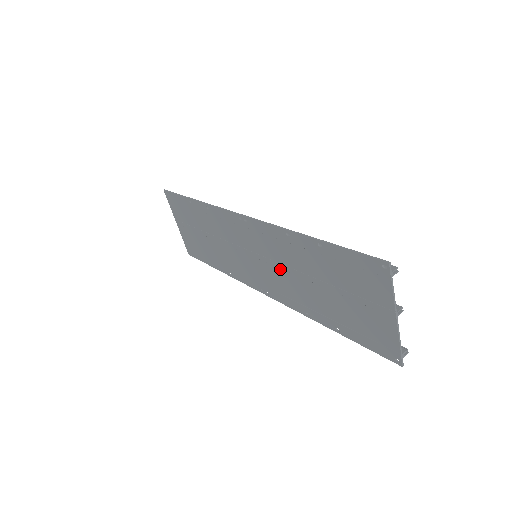
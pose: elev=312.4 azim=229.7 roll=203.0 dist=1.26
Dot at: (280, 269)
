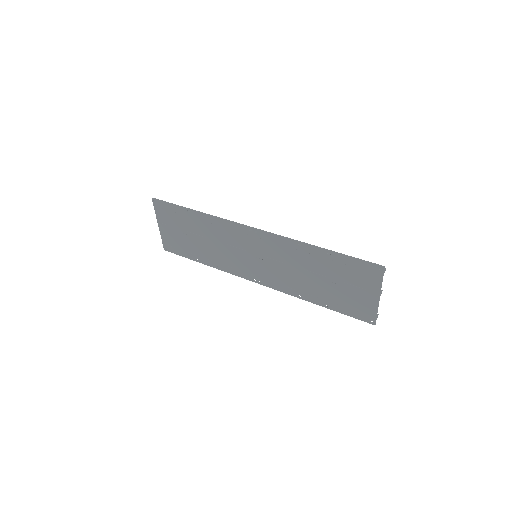
Dot at: (282, 266)
